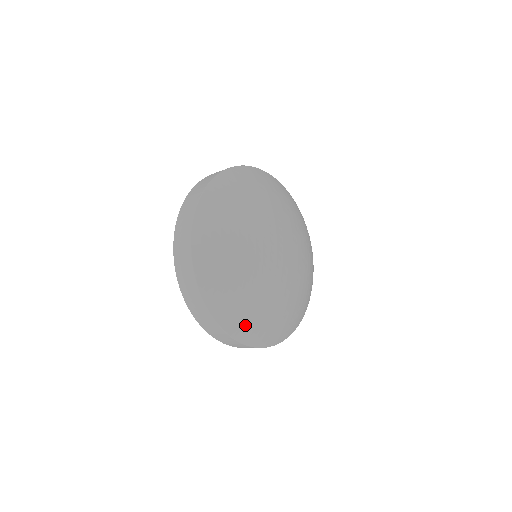
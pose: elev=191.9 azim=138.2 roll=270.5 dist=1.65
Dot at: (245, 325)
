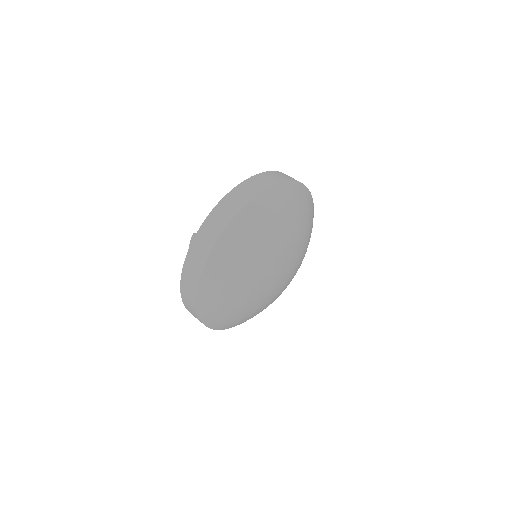
Dot at: (227, 324)
